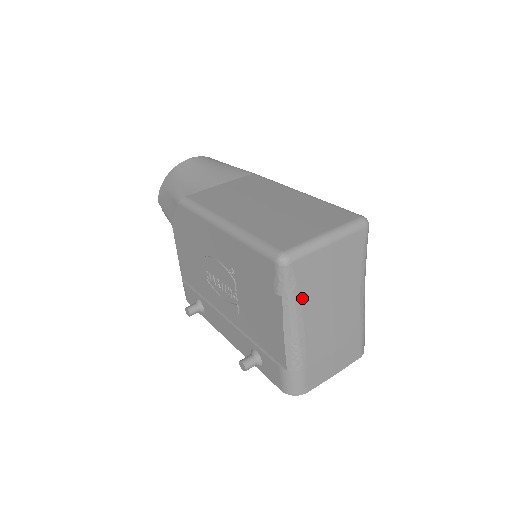
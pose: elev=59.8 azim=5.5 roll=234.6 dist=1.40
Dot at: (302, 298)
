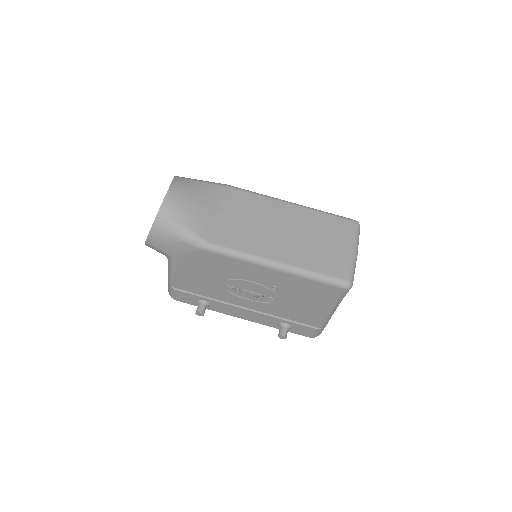
Dot at: occluded
